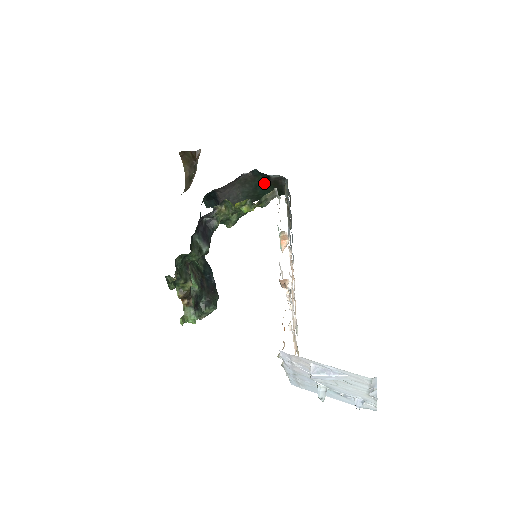
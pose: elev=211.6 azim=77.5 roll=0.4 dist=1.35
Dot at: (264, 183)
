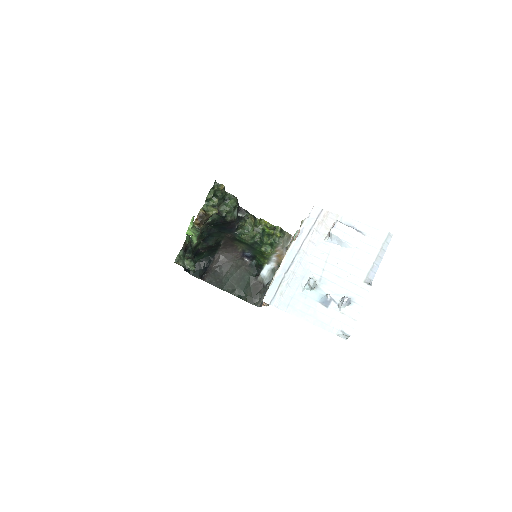
Dot at: (249, 280)
